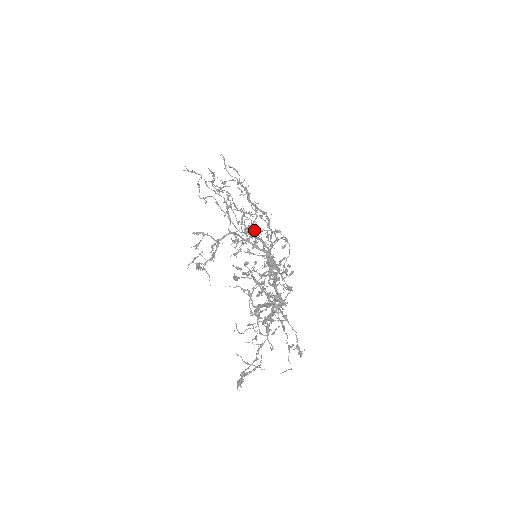
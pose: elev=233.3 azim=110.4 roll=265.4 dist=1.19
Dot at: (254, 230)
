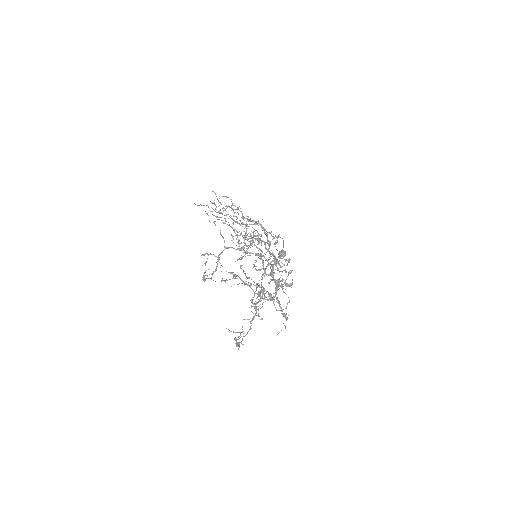
Dot at: occluded
